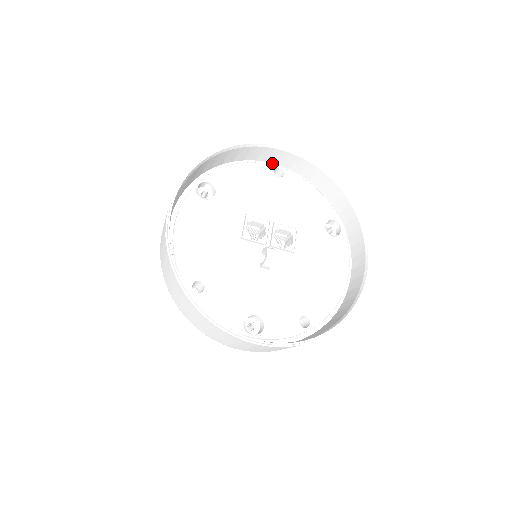
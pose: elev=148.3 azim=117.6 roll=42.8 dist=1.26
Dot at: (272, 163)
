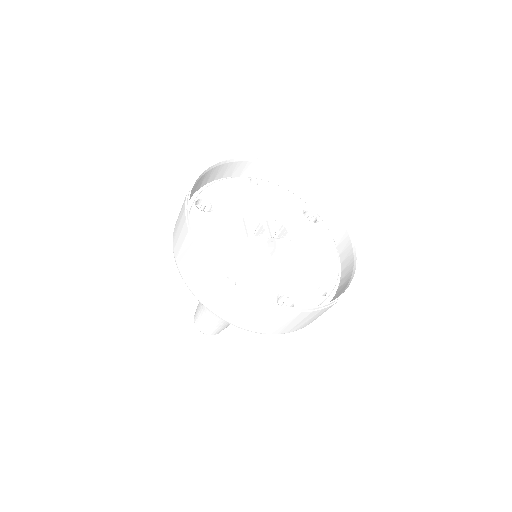
Dot at: occluded
